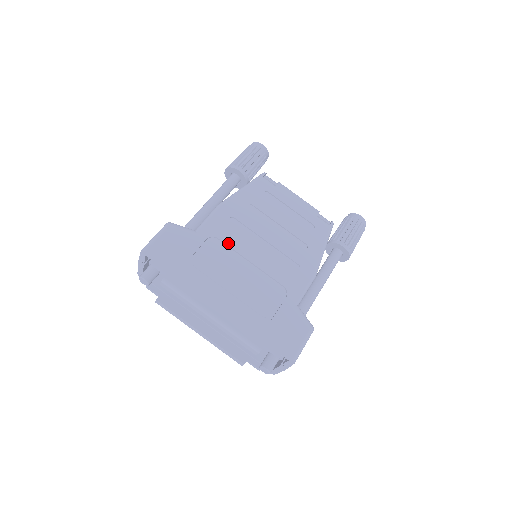
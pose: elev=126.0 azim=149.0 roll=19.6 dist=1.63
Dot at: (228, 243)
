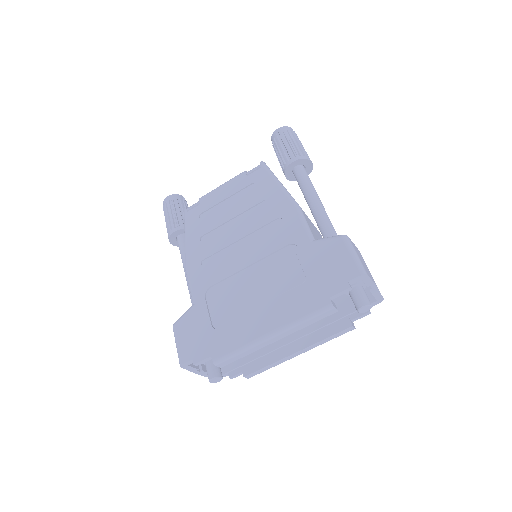
Dot at: (220, 279)
